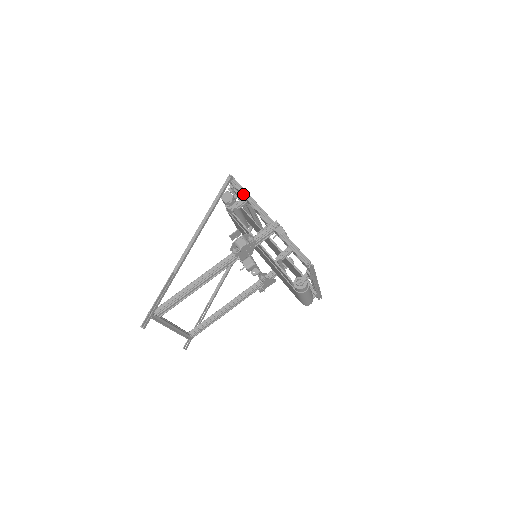
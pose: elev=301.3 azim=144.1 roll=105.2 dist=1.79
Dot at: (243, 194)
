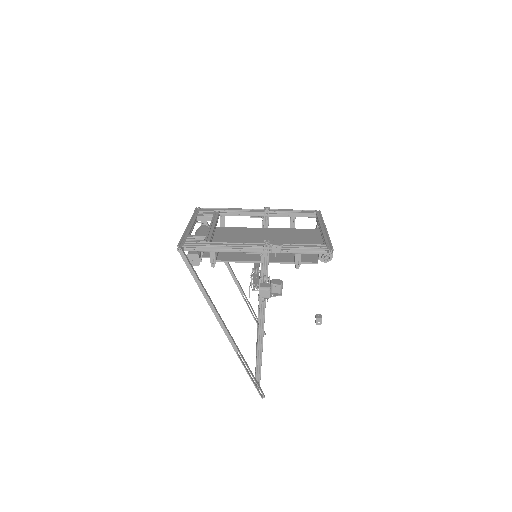
Dot at: (209, 251)
